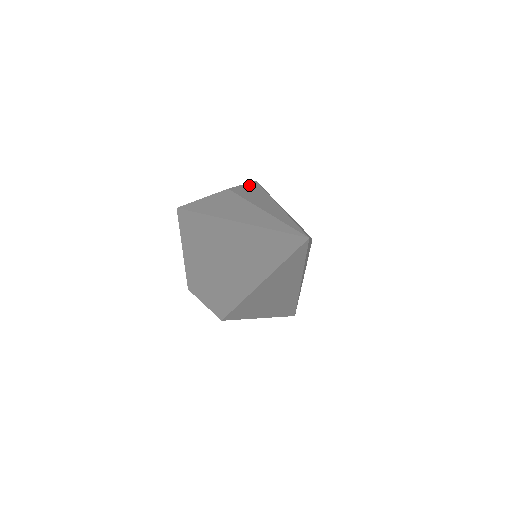
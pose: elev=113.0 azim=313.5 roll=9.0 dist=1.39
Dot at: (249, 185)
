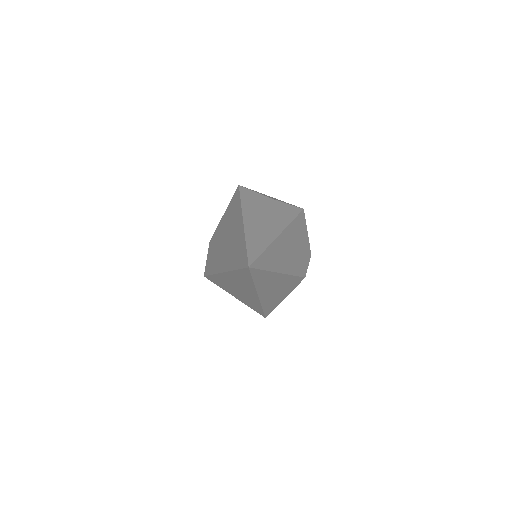
Dot at: (292, 208)
